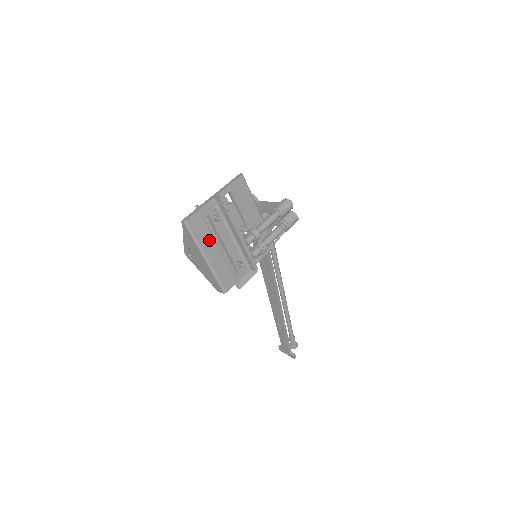
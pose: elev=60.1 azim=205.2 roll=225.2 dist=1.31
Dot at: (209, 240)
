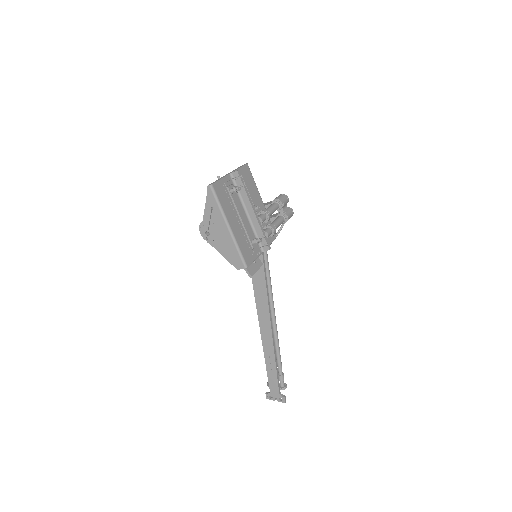
Dot at: (230, 210)
